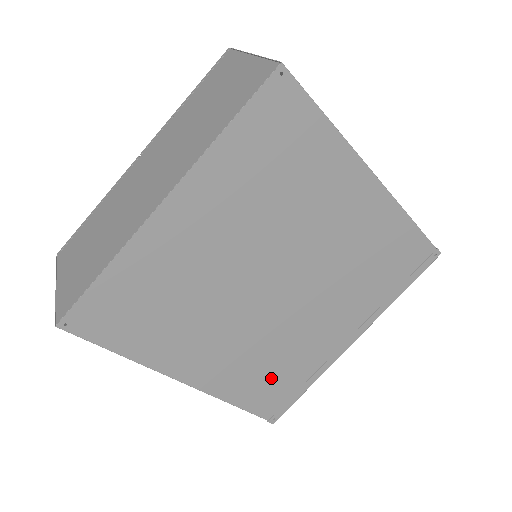
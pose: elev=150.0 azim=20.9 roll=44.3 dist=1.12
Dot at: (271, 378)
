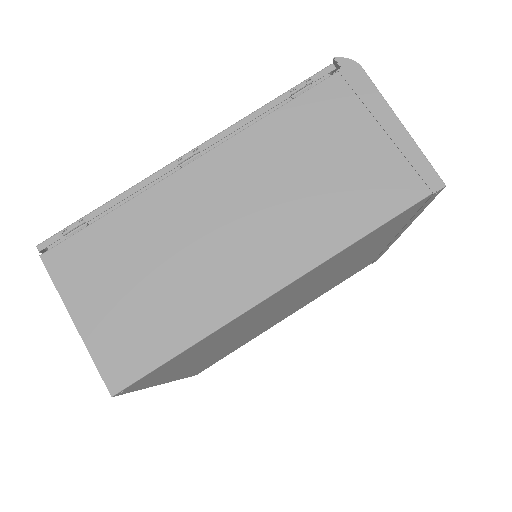
Dot at: (346, 276)
